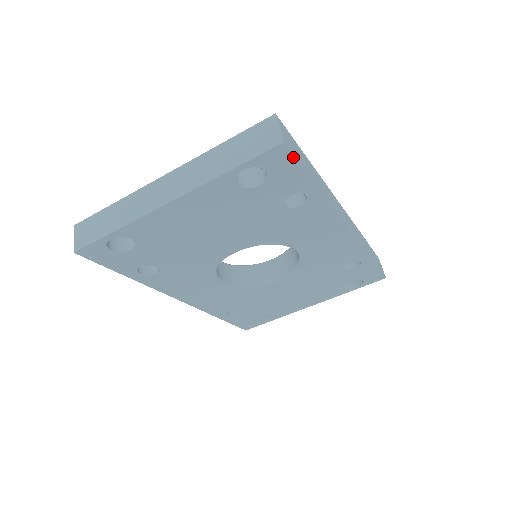
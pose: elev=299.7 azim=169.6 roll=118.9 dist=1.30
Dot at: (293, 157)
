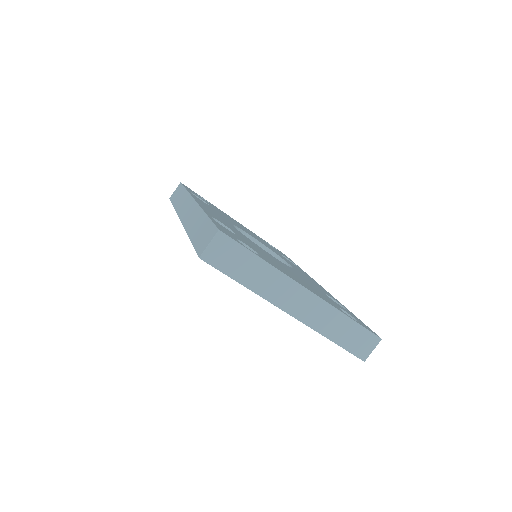
Dot at: occluded
